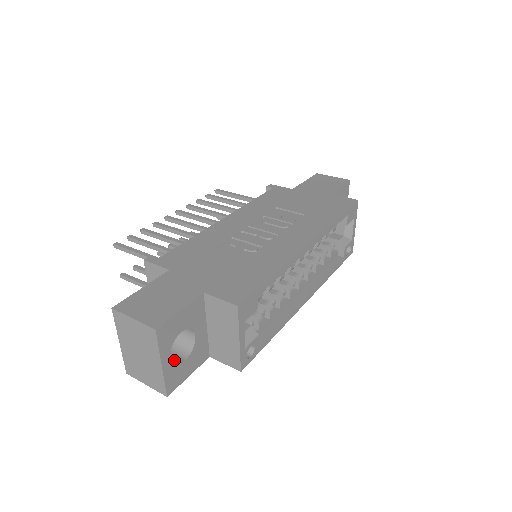
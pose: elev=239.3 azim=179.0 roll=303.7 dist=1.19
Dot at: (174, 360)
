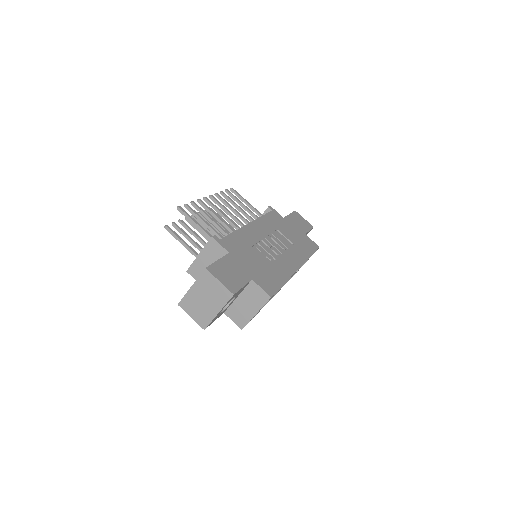
Dot at: occluded
